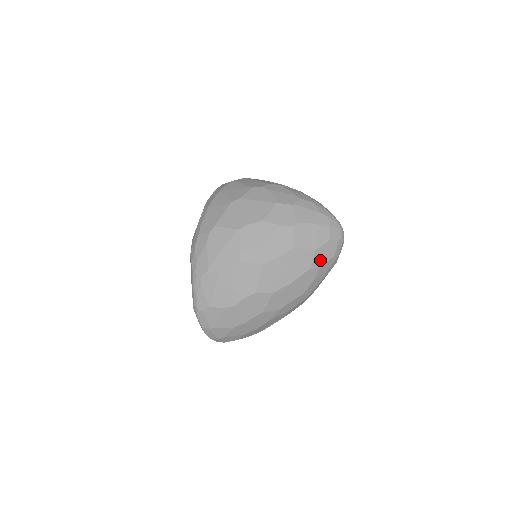
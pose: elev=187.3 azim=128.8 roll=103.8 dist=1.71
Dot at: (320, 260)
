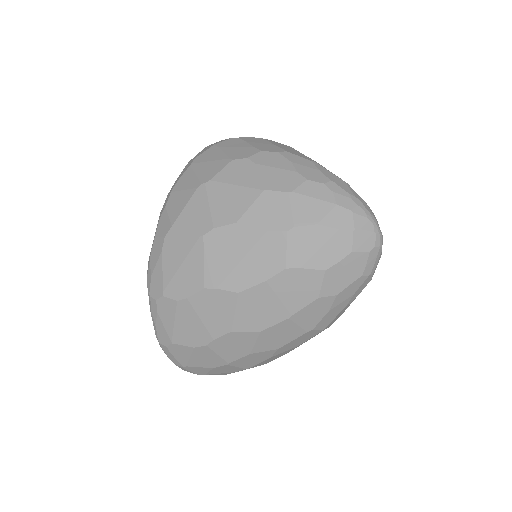
Dot at: (336, 283)
